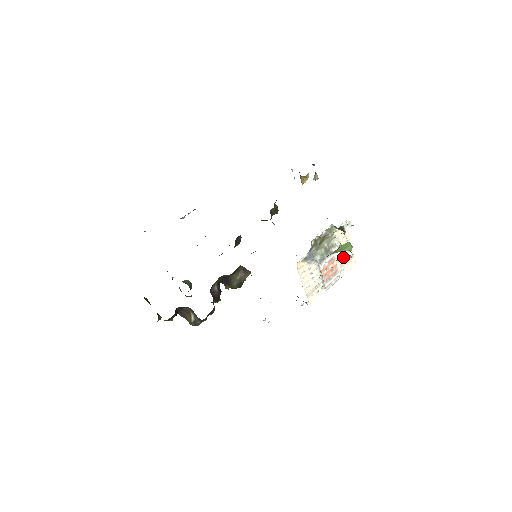
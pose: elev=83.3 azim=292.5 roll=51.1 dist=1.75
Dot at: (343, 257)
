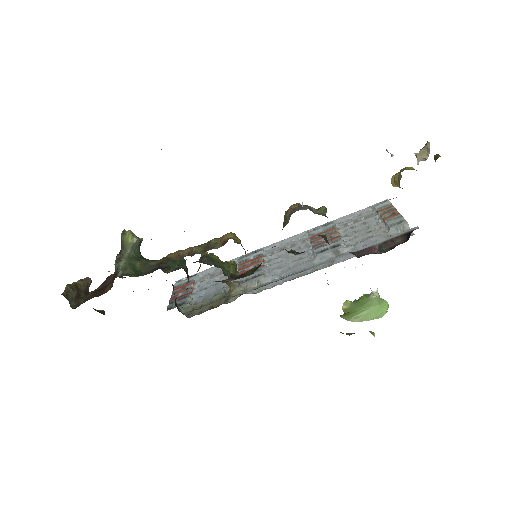
Dot at: occluded
